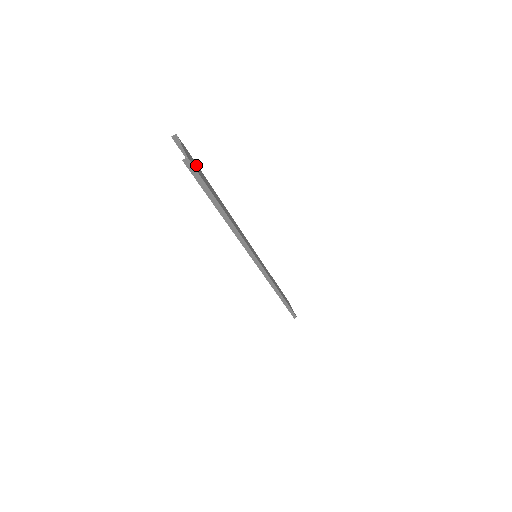
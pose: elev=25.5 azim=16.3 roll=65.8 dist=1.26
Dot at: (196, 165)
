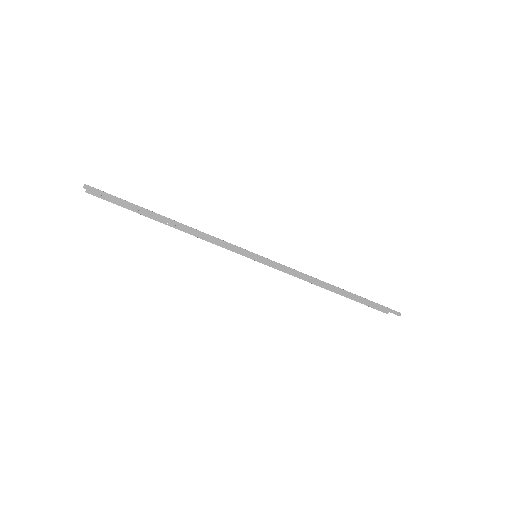
Dot at: occluded
